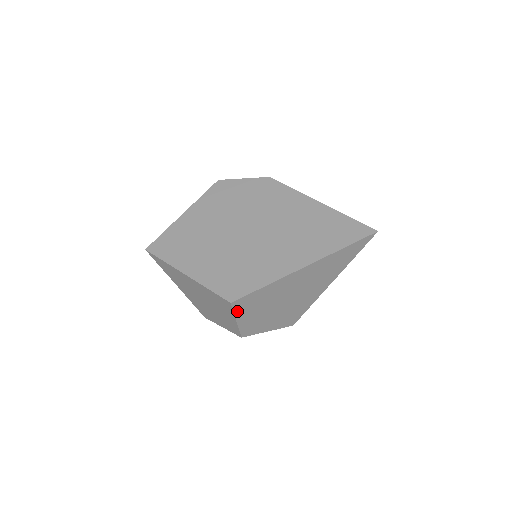
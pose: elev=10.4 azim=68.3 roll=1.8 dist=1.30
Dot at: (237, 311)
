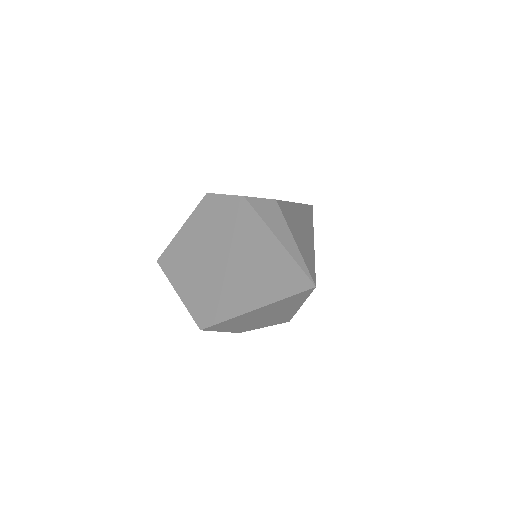
Dot at: (214, 330)
